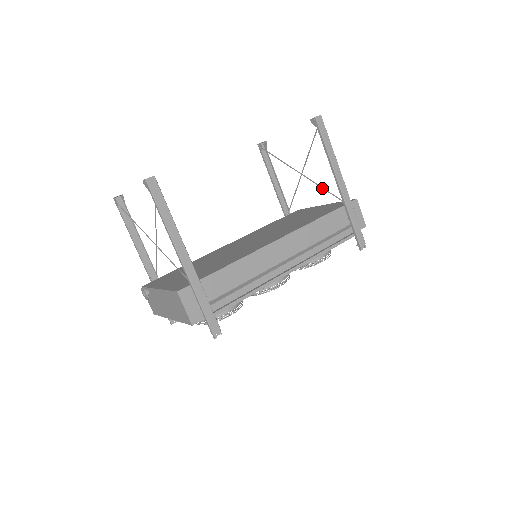
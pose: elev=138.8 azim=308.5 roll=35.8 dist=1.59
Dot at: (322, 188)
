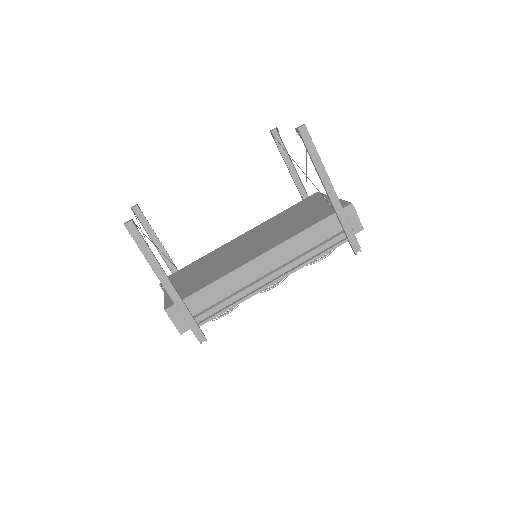
Dot at: occluded
